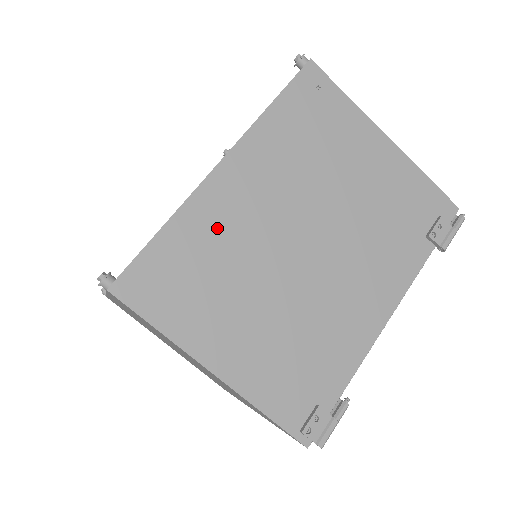
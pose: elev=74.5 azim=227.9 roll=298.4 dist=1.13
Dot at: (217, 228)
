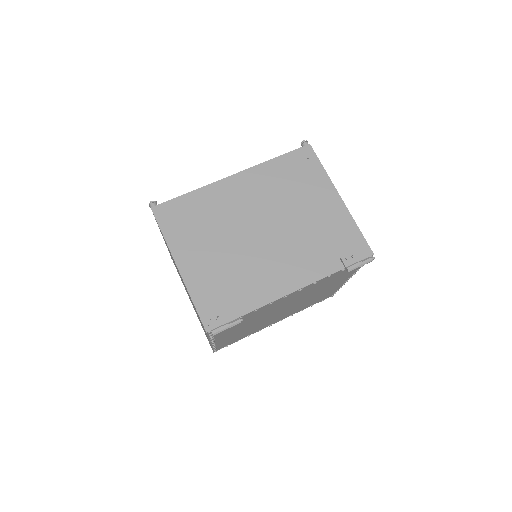
Dot at: (216, 203)
